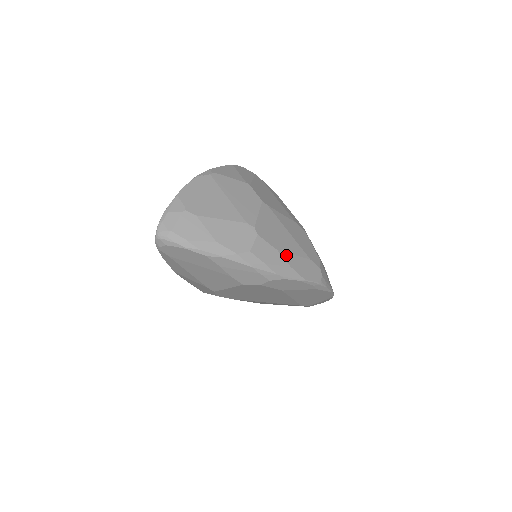
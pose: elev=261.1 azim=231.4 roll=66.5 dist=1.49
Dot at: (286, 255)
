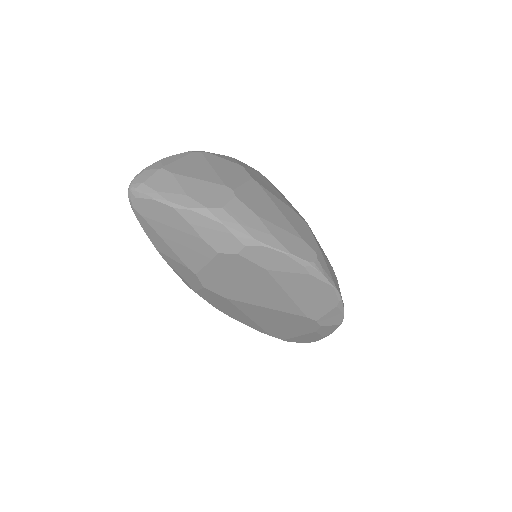
Dot at: (269, 224)
